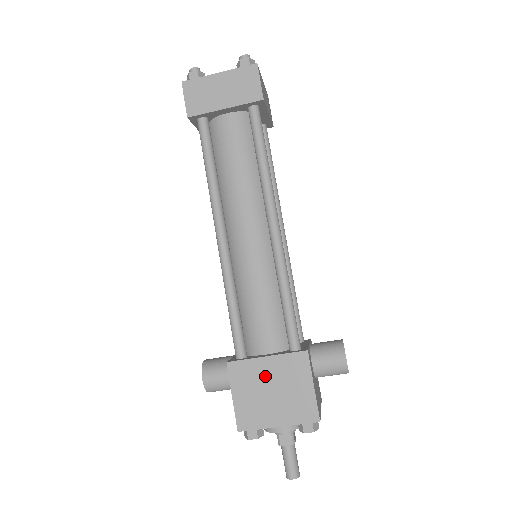
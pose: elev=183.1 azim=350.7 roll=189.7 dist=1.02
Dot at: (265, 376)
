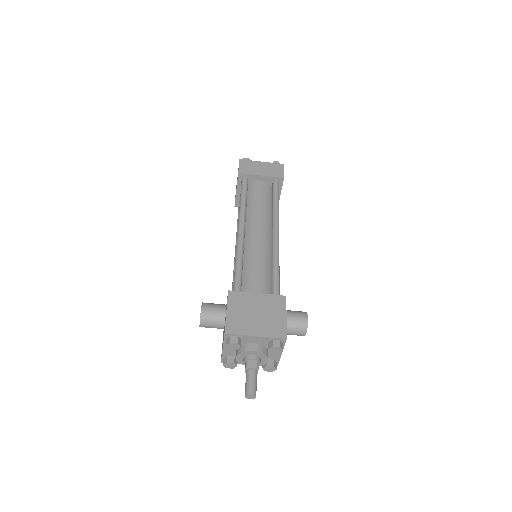
Dot at: (254, 304)
